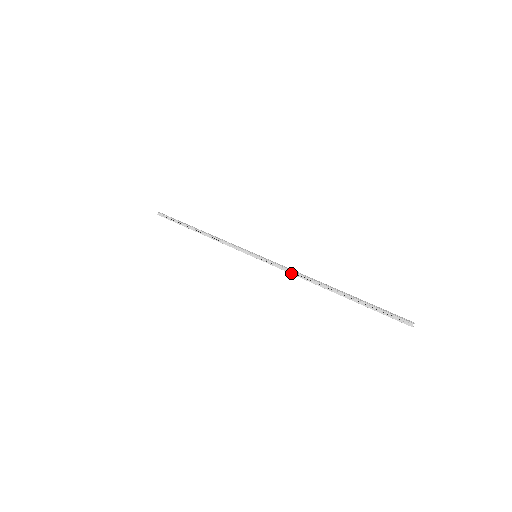
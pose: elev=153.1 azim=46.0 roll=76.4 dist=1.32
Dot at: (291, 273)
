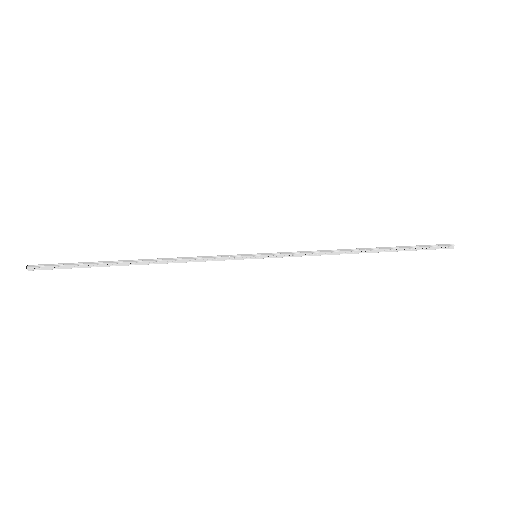
Dot at: (315, 255)
